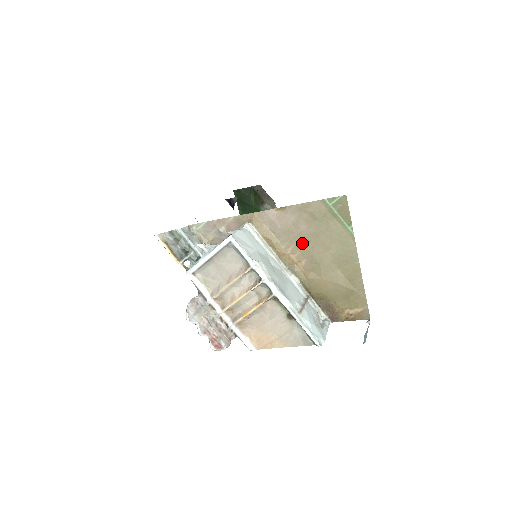
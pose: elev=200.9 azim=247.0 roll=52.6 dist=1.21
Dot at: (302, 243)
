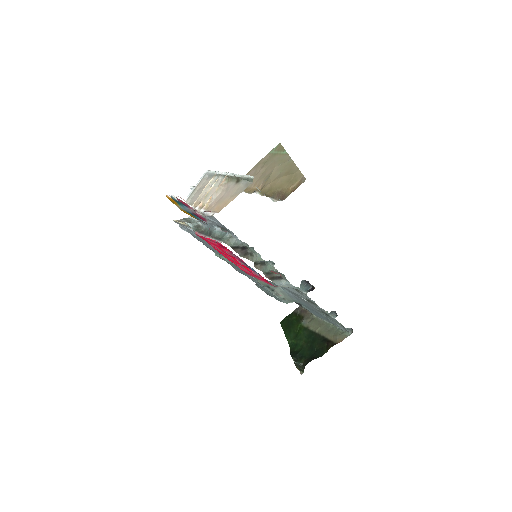
Dot at: (259, 177)
